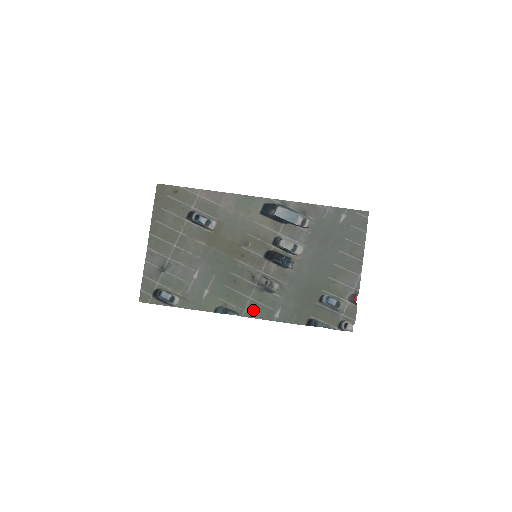
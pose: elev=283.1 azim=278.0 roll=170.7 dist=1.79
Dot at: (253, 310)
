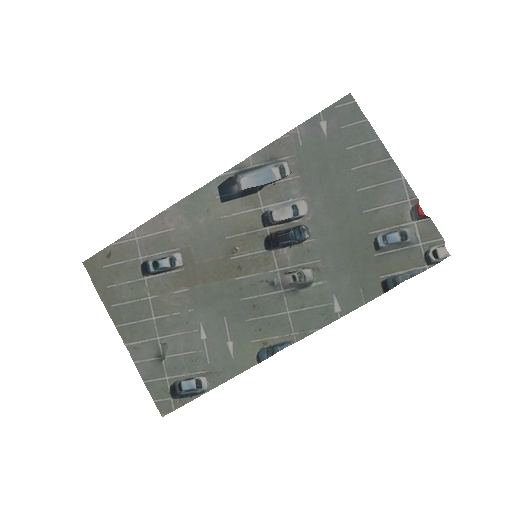
Dot at: (303, 324)
